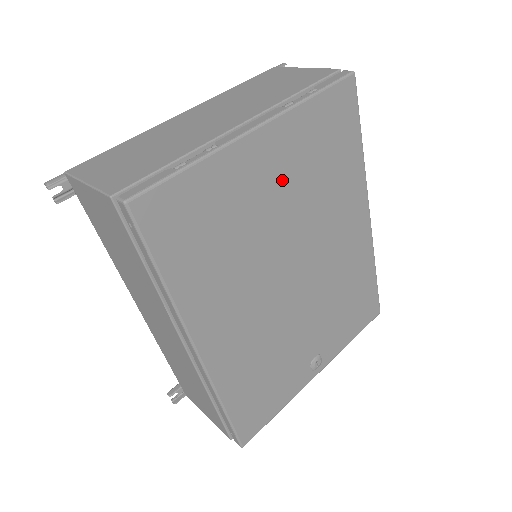
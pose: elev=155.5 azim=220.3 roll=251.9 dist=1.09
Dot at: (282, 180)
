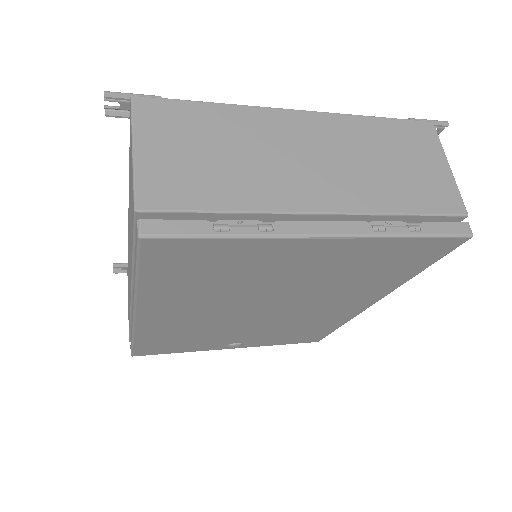
Dot at: (313, 269)
